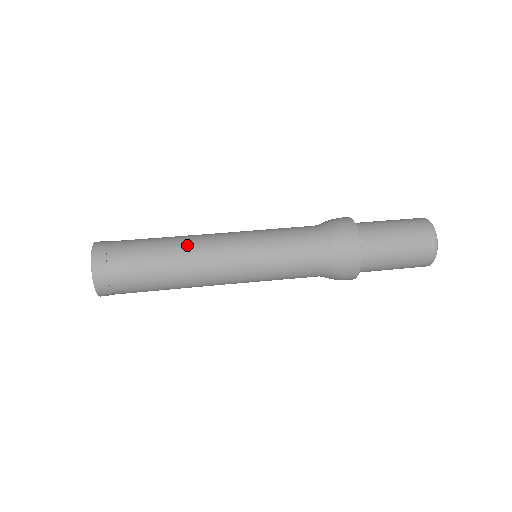
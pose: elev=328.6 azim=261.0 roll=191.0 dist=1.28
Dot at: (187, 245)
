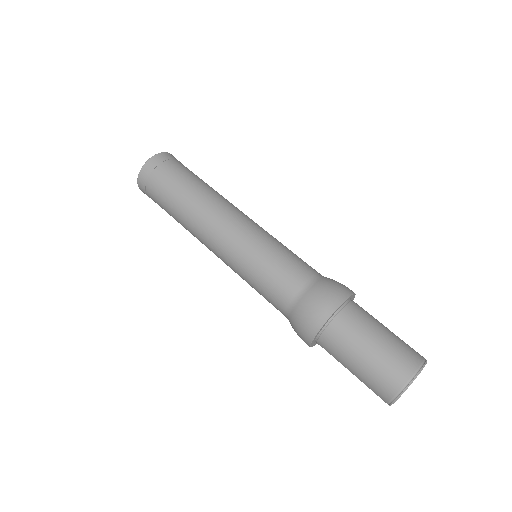
Dot at: (217, 197)
